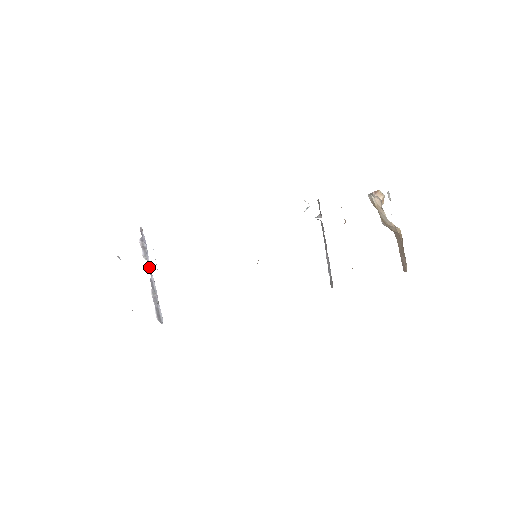
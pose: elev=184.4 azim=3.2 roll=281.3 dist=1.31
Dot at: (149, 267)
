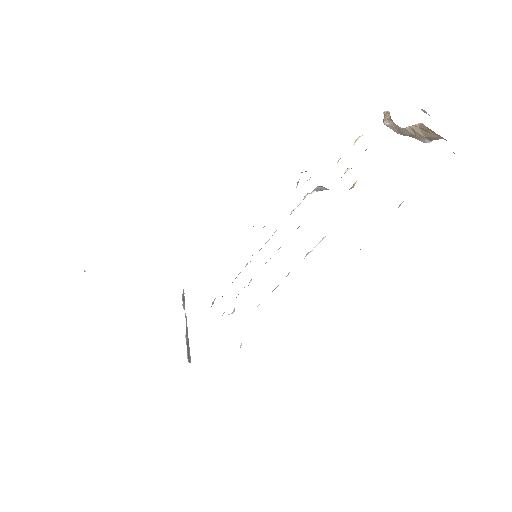
Dot at: (185, 314)
